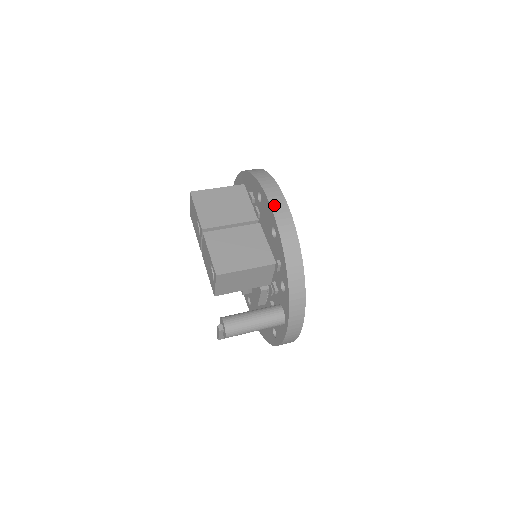
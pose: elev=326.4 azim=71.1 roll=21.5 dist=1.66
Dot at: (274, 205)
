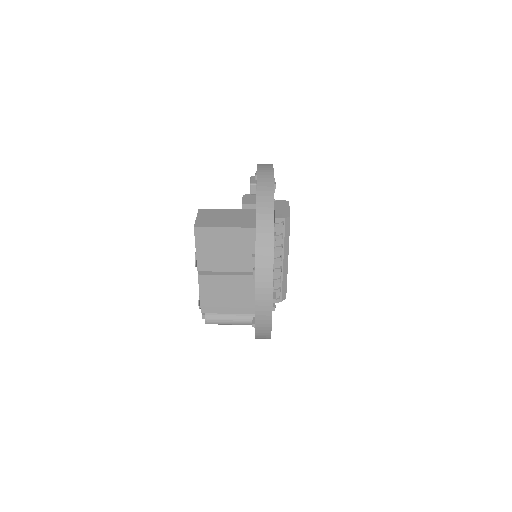
Dot at: (259, 313)
